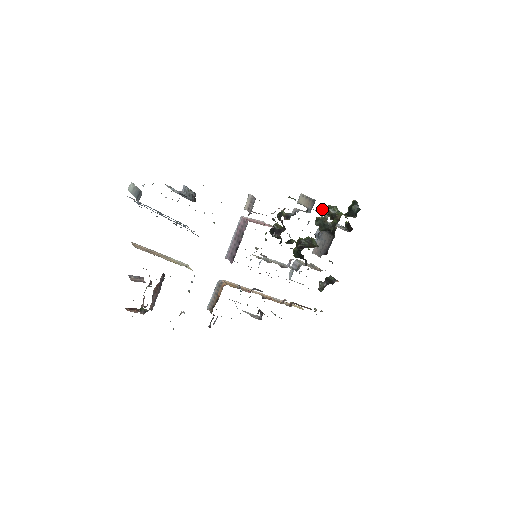
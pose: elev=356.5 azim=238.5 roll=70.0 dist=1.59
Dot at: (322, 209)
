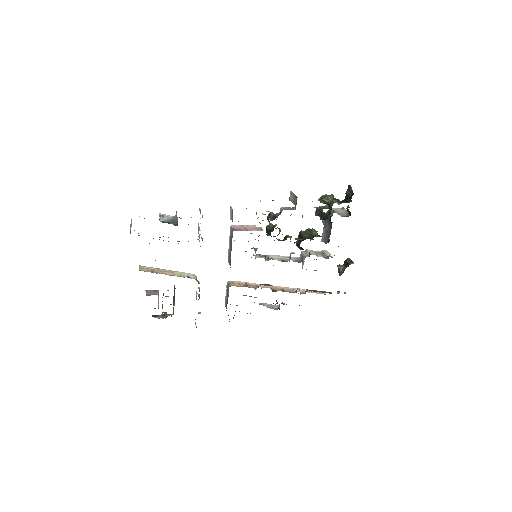
Dot at: (319, 199)
